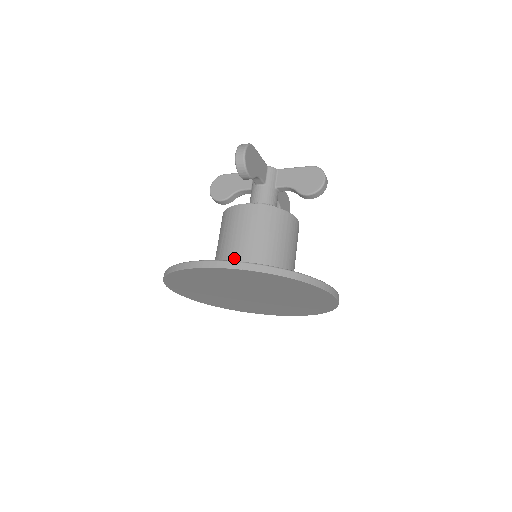
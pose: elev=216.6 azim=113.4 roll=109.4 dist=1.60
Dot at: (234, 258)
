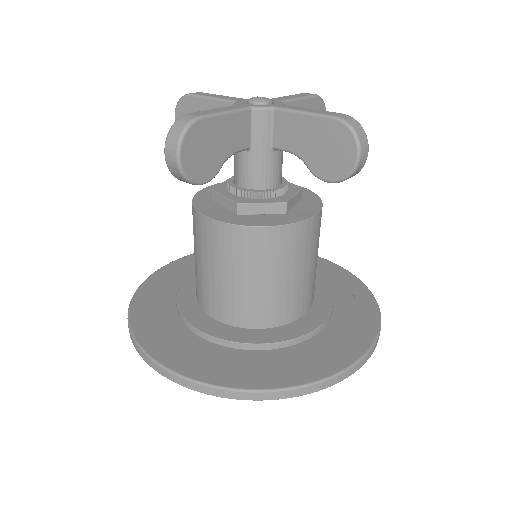
Dot at: (211, 301)
